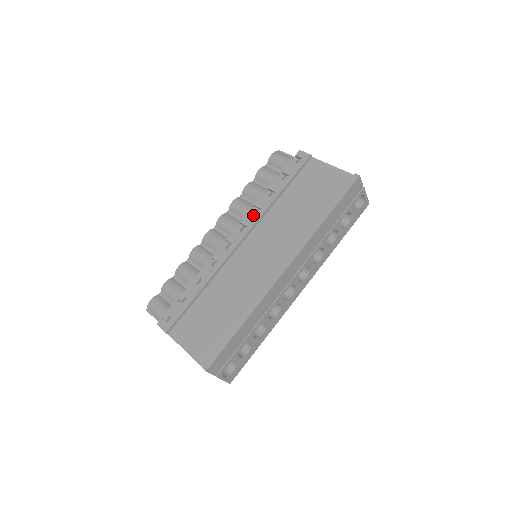
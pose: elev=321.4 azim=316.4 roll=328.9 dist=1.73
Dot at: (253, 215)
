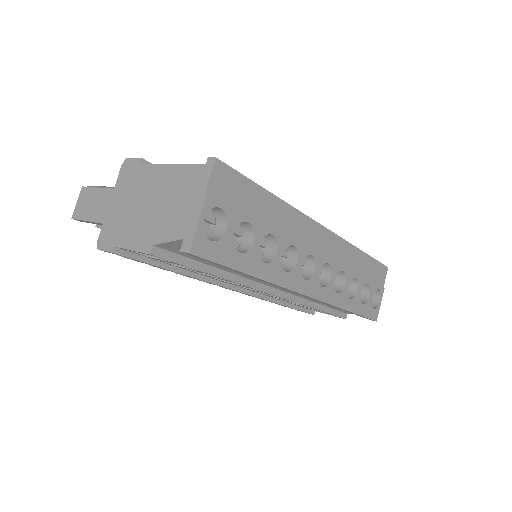
Dot at: occluded
